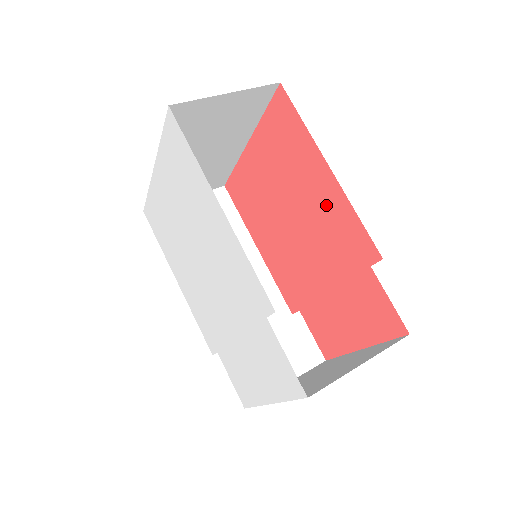
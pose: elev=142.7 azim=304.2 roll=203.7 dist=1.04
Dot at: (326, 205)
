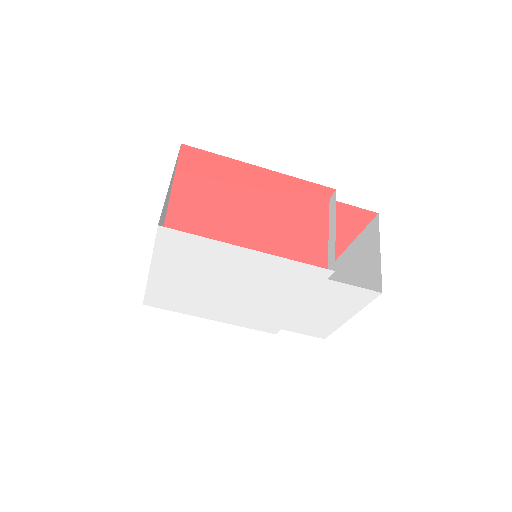
Dot at: (272, 189)
